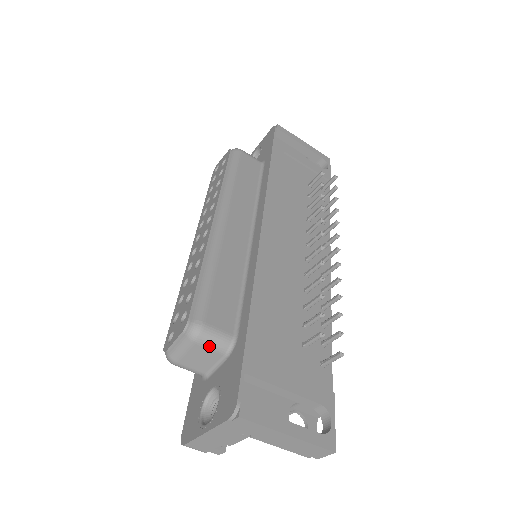
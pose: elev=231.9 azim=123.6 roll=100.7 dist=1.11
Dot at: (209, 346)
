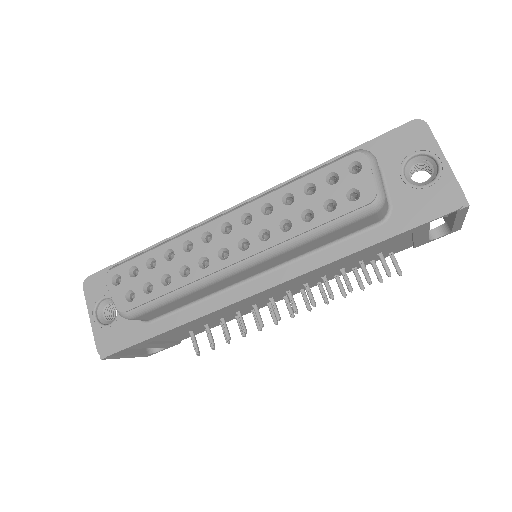
Dot at: occluded
